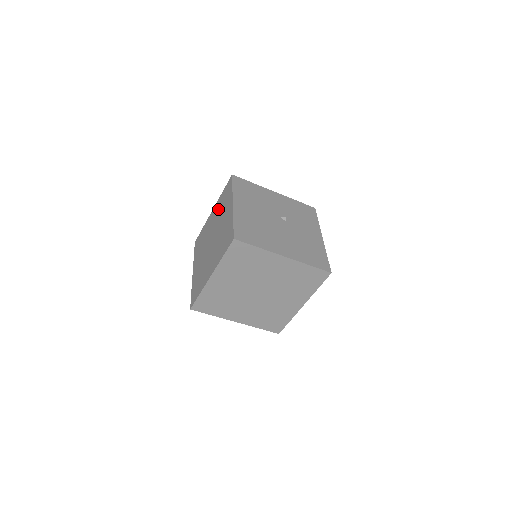
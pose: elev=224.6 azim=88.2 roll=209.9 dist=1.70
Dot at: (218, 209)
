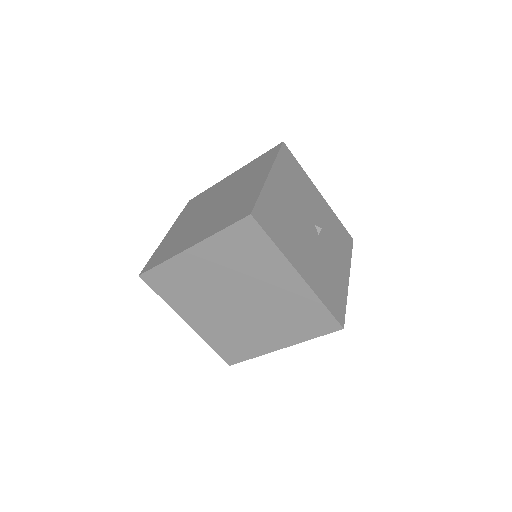
Dot at: (242, 173)
